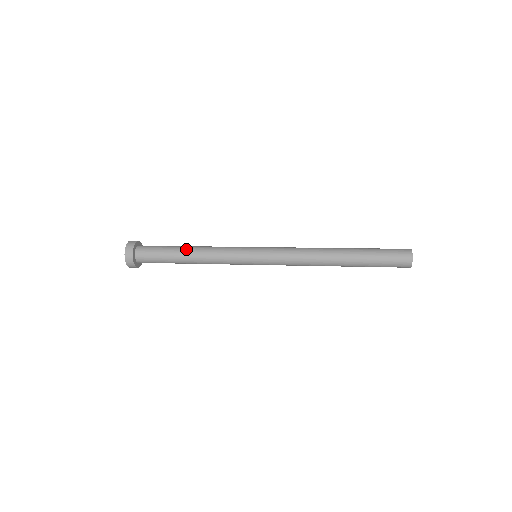
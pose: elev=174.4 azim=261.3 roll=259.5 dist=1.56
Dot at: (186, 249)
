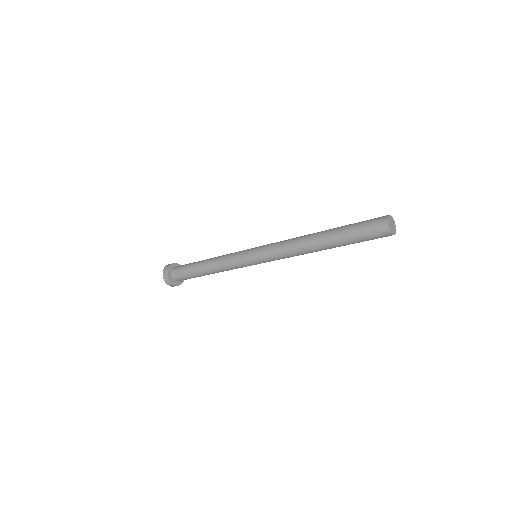
Dot at: occluded
